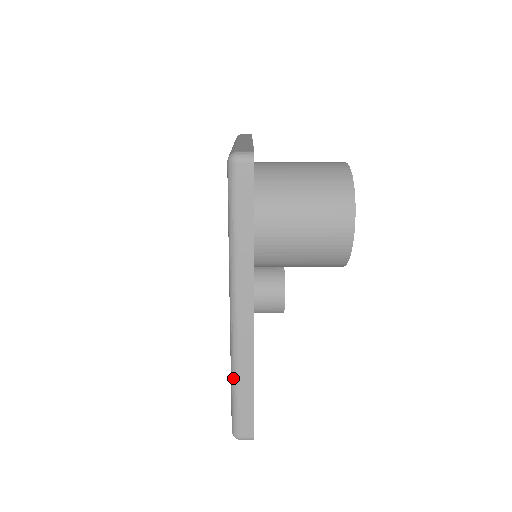
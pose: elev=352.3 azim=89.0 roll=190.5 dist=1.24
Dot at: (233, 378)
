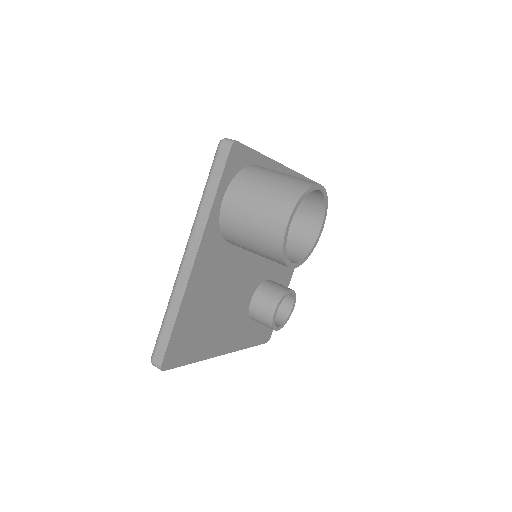
Dot at: (167, 308)
